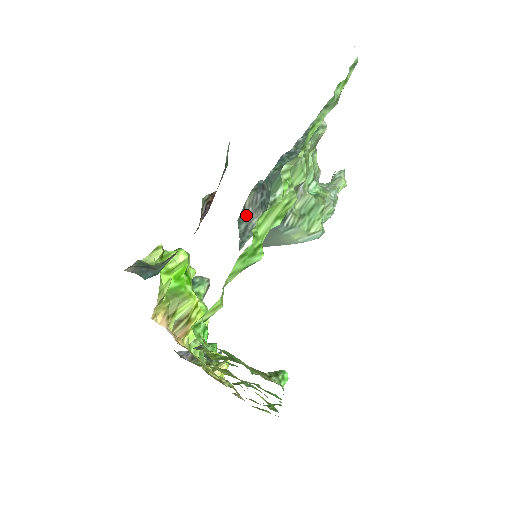
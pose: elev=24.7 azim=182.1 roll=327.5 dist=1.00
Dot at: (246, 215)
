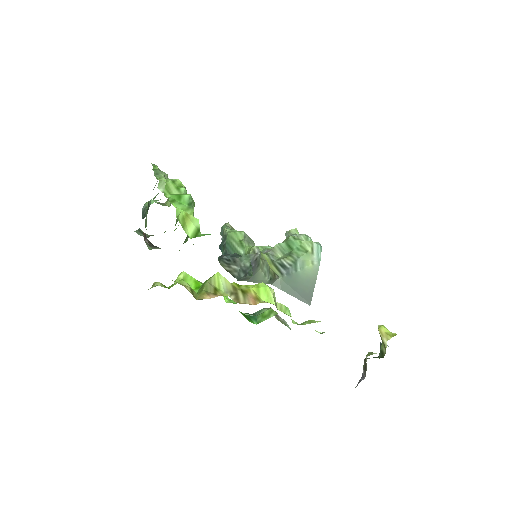
Dot at: (235, 271)
